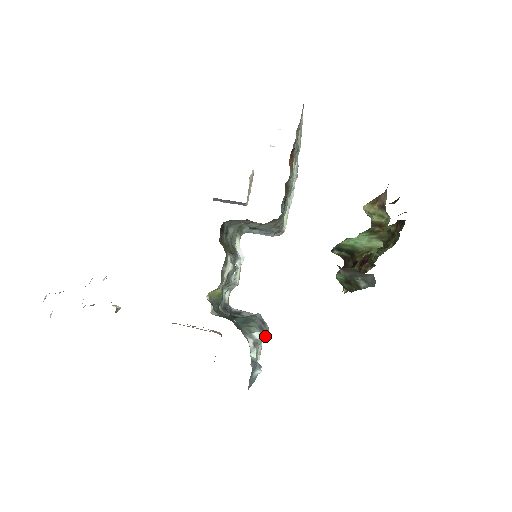
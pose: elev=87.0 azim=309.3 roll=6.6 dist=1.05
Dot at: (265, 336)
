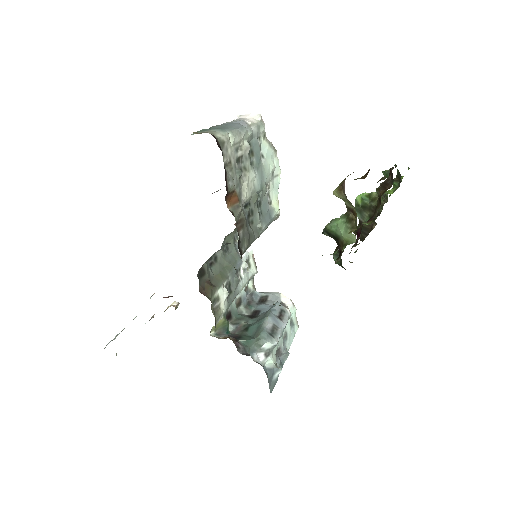
Dot at: (276, 342)
